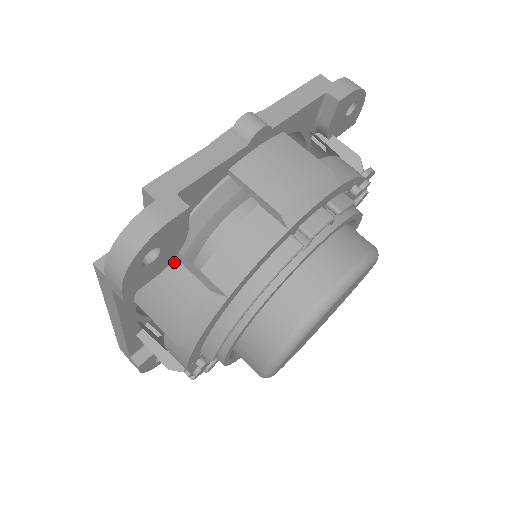
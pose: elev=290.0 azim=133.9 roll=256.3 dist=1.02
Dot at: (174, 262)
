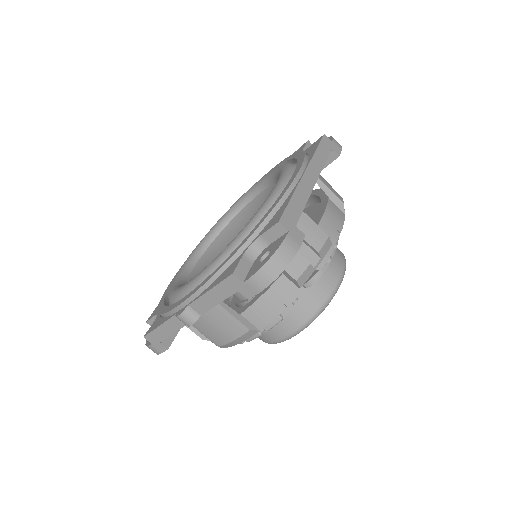
Dot at: occluded
